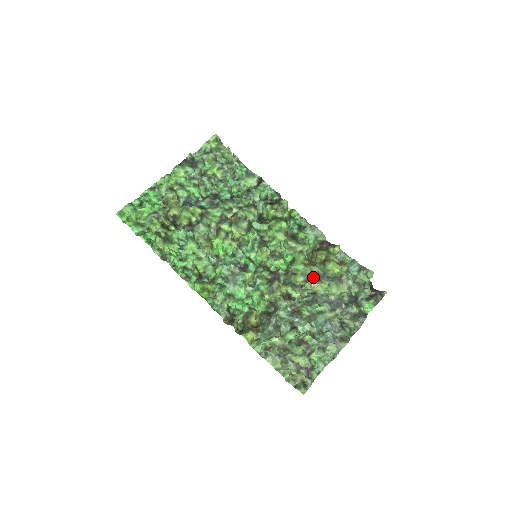
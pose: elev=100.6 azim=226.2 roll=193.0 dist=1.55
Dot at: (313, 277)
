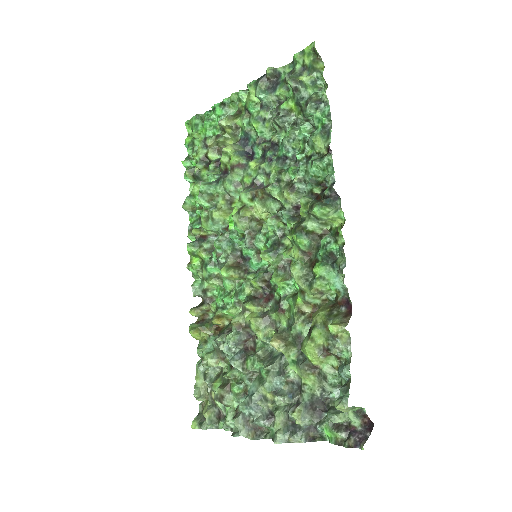
Dot at: (291, 334)
